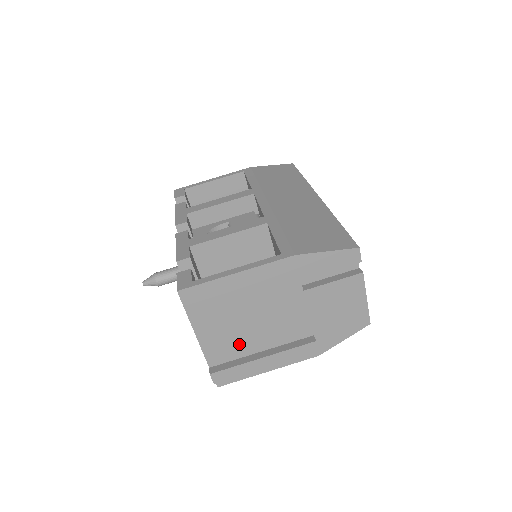
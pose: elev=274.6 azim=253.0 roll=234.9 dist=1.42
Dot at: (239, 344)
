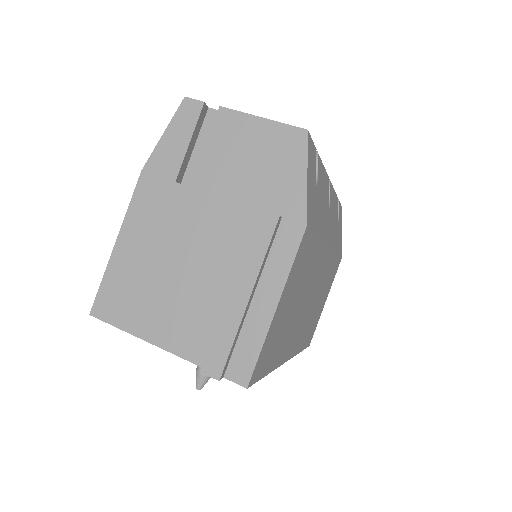
Dot at: (203, 309)
